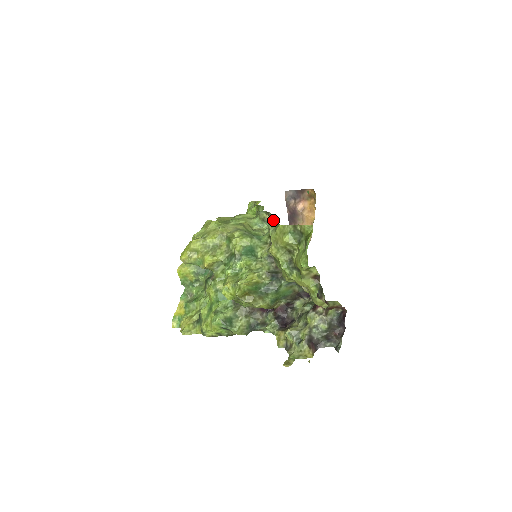
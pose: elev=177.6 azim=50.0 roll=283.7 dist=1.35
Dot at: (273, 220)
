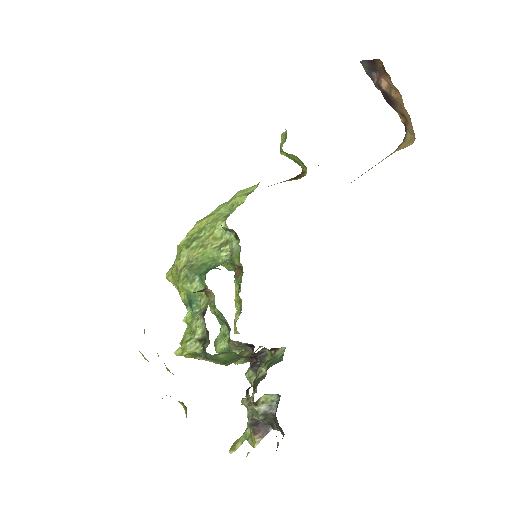
Dot at: occluded
